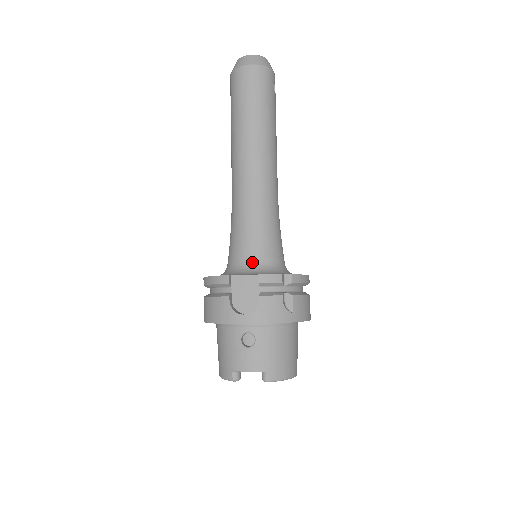
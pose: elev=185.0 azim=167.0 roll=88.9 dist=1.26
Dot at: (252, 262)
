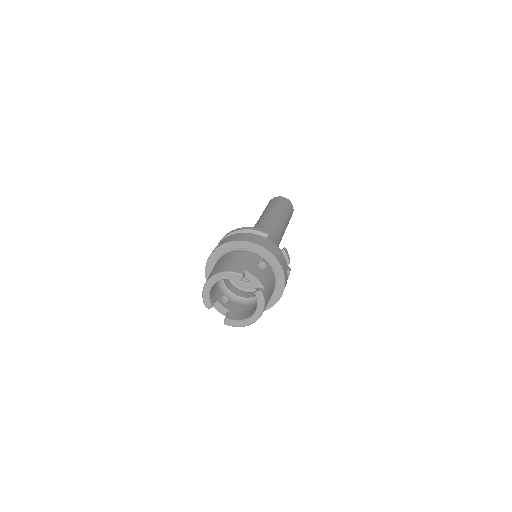
Dot at: occluded
